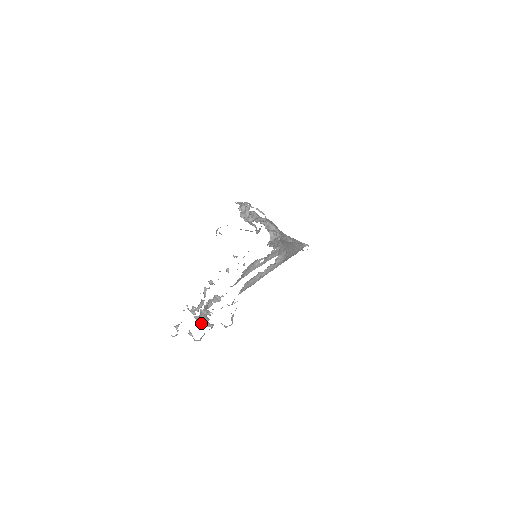
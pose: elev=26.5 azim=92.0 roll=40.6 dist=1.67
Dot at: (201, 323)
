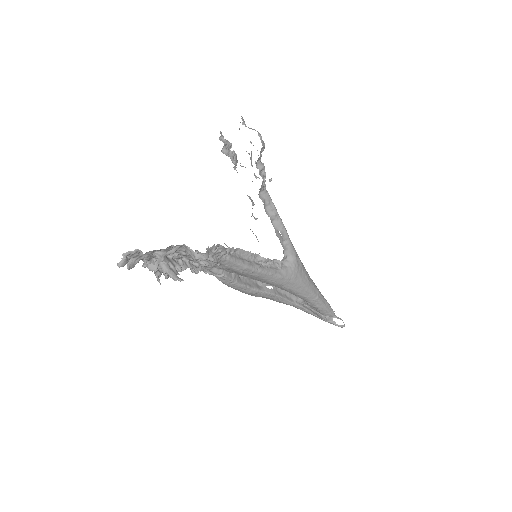
Dot at: (165, 270)
